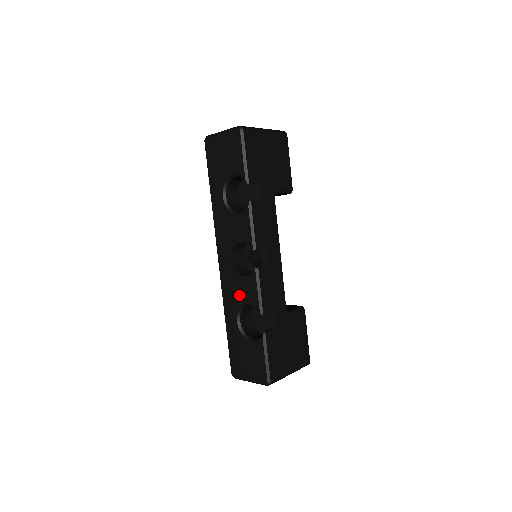
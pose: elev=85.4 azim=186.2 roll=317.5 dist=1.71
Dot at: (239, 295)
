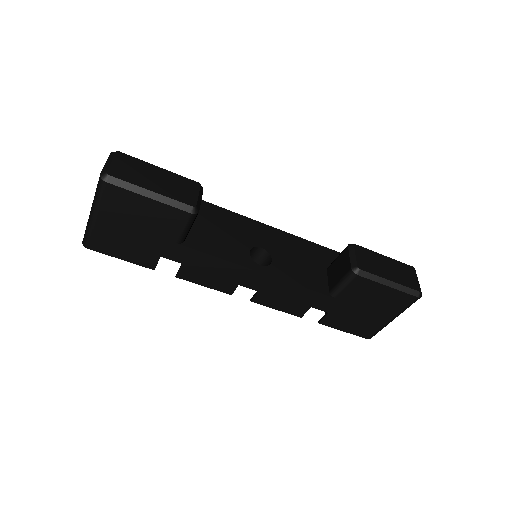
Dot at: occluded
